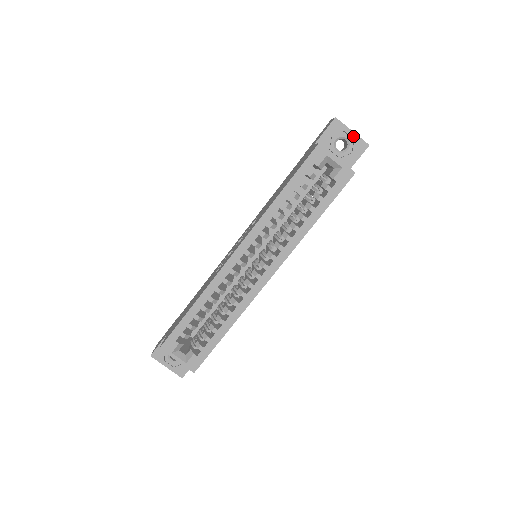
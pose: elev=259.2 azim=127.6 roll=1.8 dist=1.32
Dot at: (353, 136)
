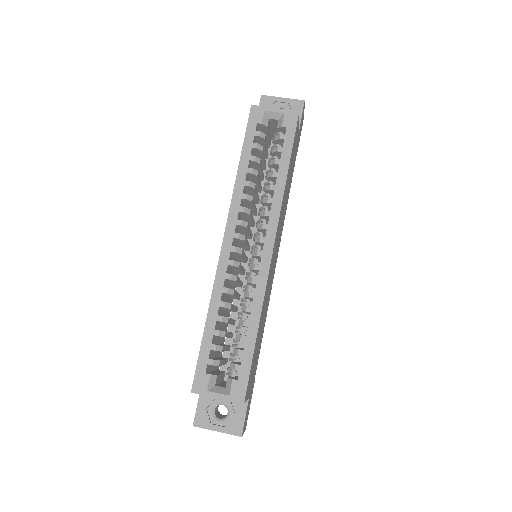
Dot at: (286, 101)
